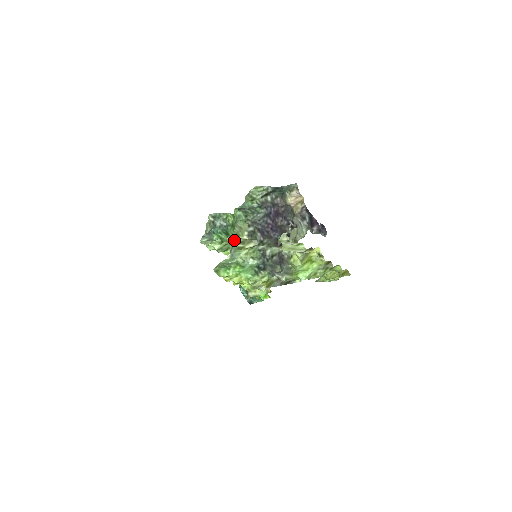
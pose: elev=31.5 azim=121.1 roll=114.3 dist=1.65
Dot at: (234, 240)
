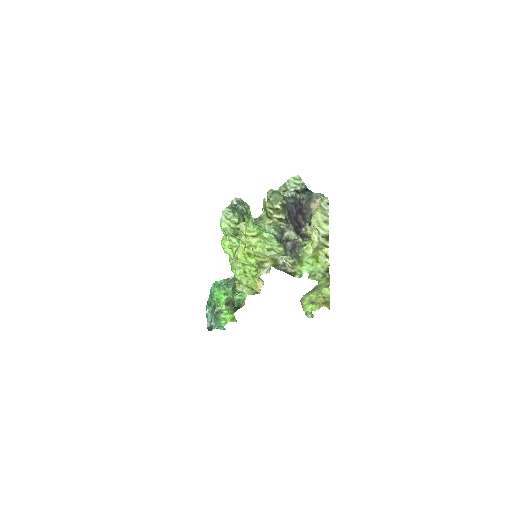
Dot at: (269, 202)
